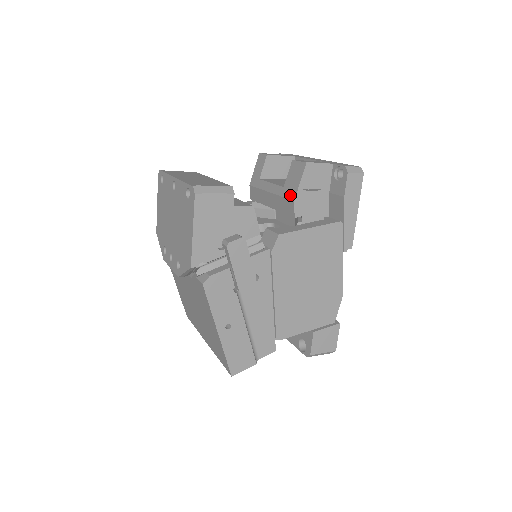
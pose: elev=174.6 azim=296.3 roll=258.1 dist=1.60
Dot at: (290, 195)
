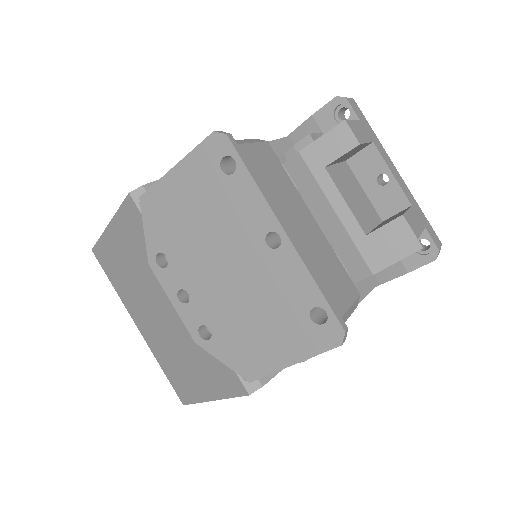
Dot at: (371, 260)
